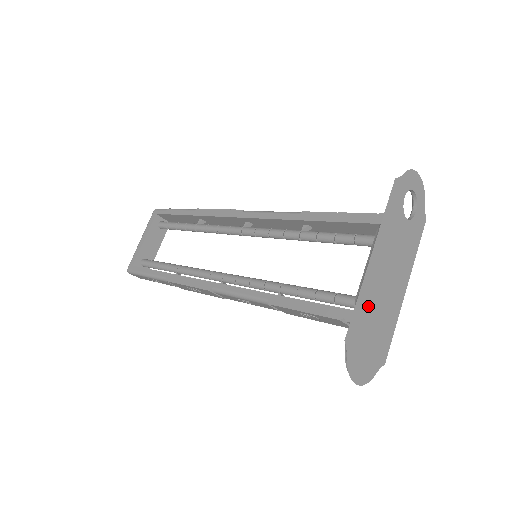
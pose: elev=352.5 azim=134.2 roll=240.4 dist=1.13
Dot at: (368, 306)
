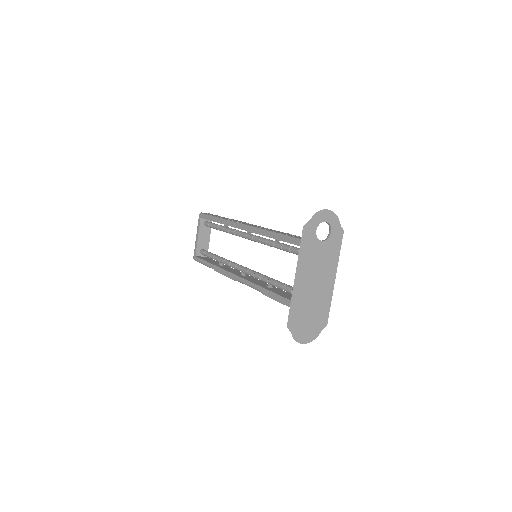
Dot at: (301, 303)
